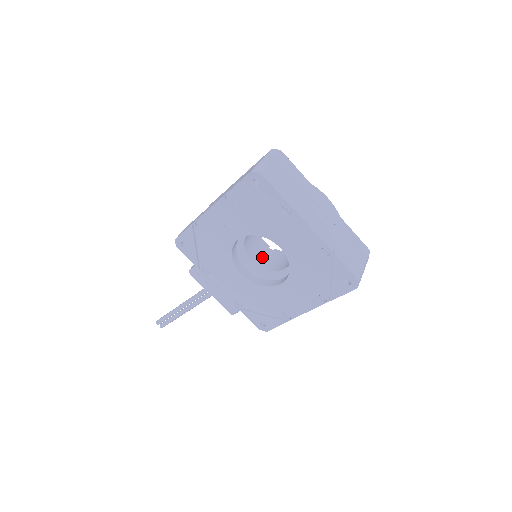
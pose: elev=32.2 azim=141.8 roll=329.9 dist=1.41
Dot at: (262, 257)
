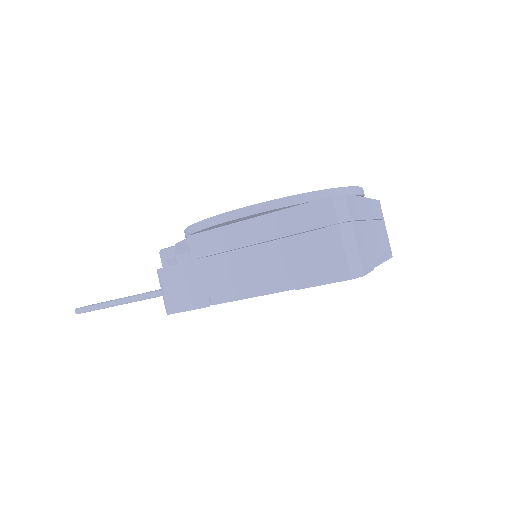
Dot at: occluded
